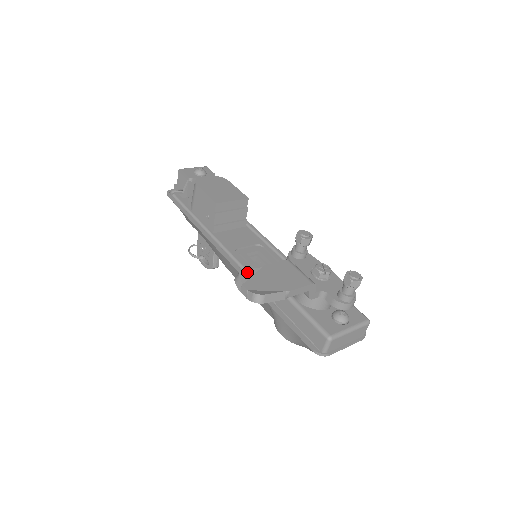
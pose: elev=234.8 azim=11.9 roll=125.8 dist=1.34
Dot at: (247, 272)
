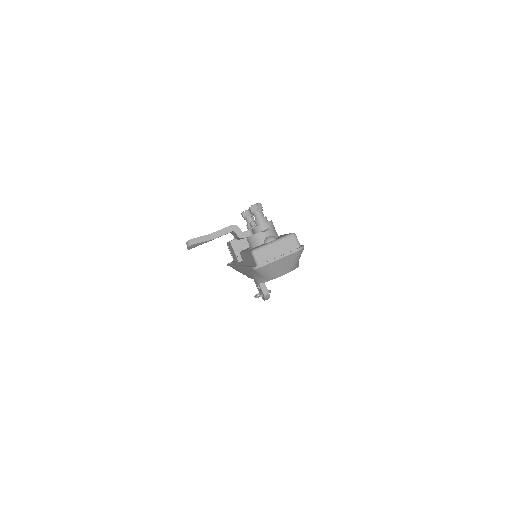
Dot at: occluded
